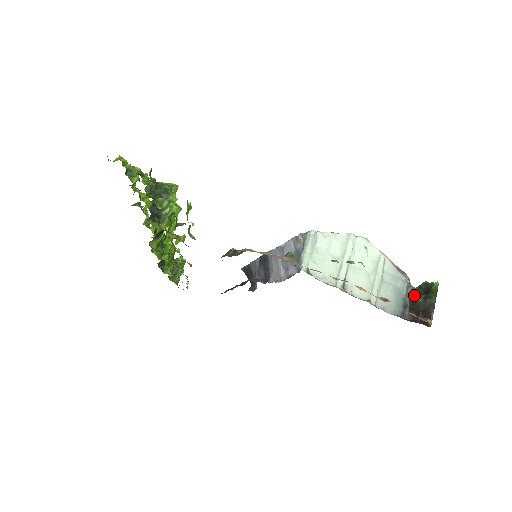
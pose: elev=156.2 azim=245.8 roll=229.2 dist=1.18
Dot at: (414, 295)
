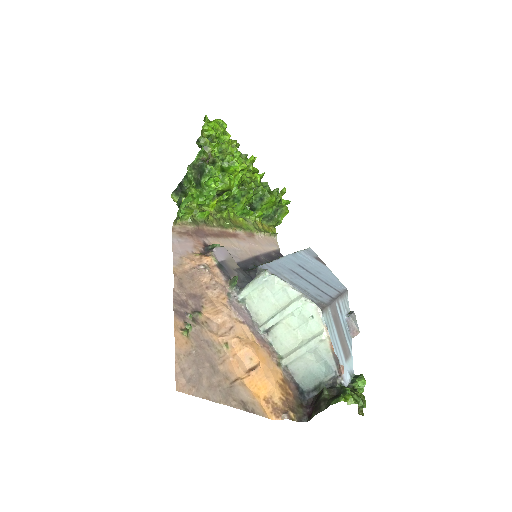
Dot at: (324, 388)
